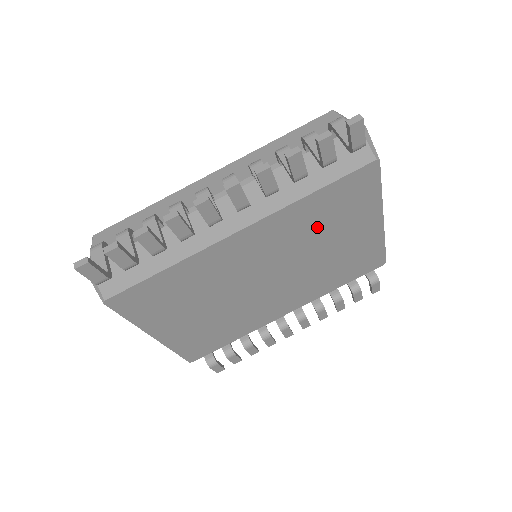
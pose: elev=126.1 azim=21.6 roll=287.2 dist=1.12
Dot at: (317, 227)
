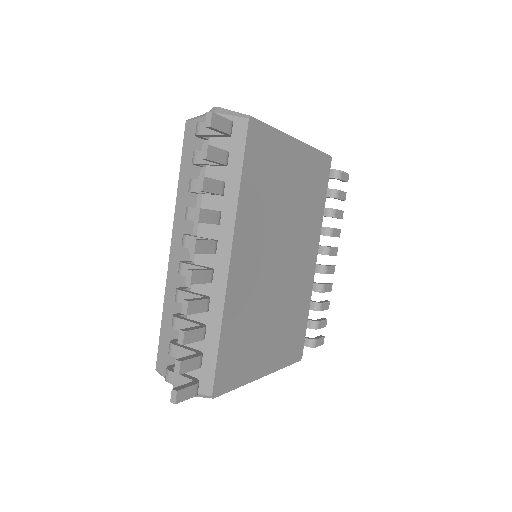
Dot at: (267, 197)
